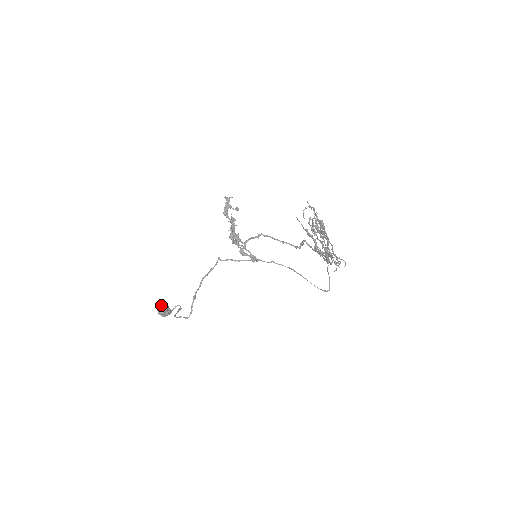
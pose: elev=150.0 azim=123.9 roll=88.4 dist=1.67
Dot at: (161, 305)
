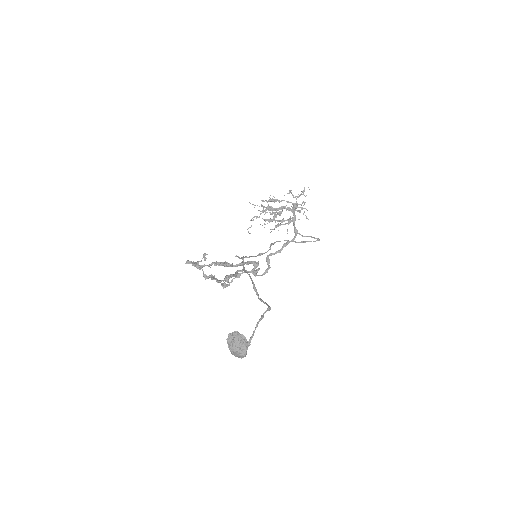
Dot at: (231, 335)
